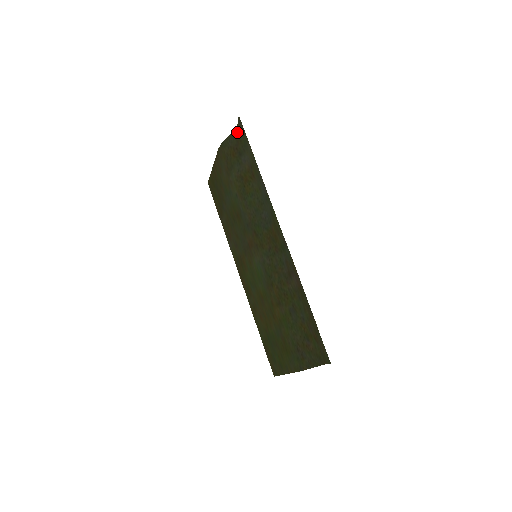
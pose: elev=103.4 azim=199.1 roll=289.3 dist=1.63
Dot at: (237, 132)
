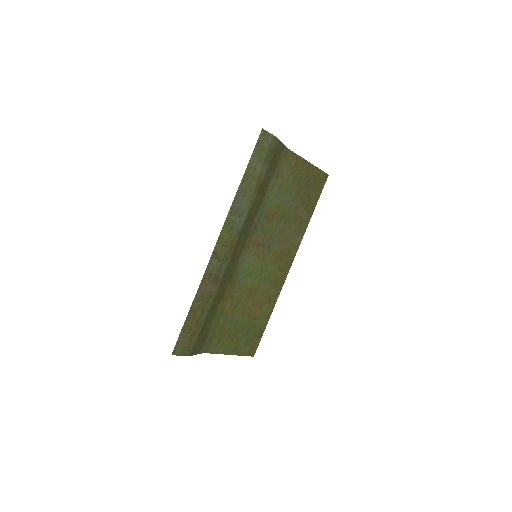
Dot at: (275, 142)
